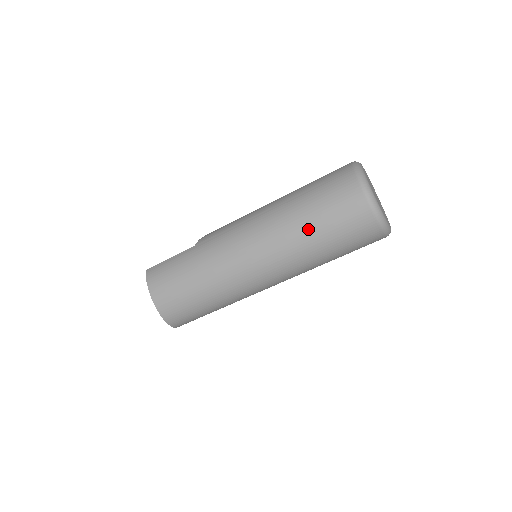
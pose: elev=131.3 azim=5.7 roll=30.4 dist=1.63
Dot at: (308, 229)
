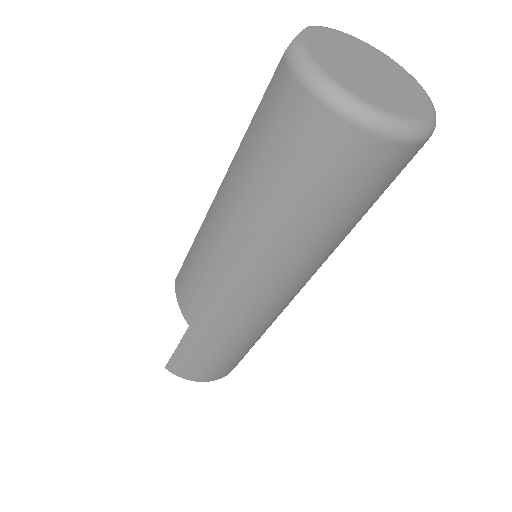
Dot at: (332, 233)
